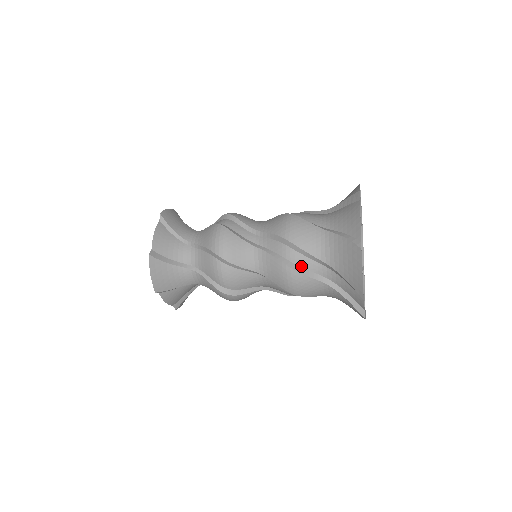
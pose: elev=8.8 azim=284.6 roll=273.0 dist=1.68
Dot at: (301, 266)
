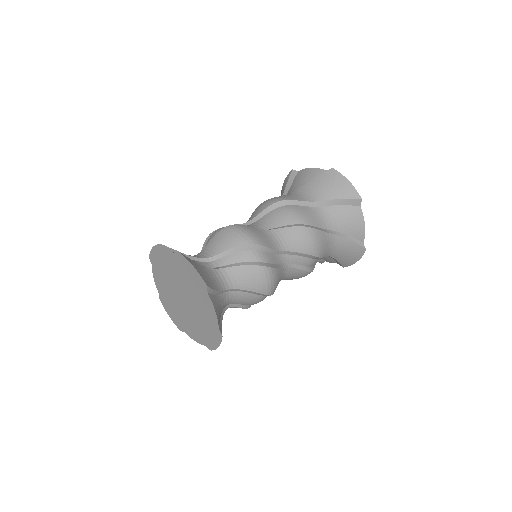
Dot at: occluded
